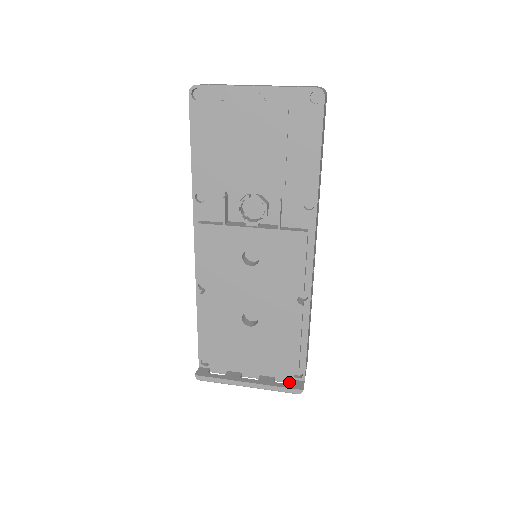
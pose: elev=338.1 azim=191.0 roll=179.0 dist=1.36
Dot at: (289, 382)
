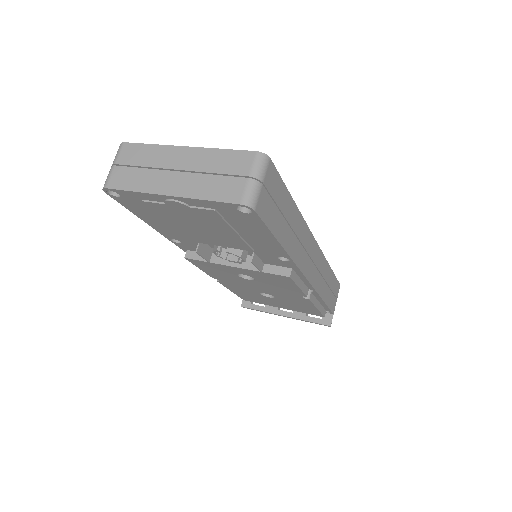
Dot at: occluded
